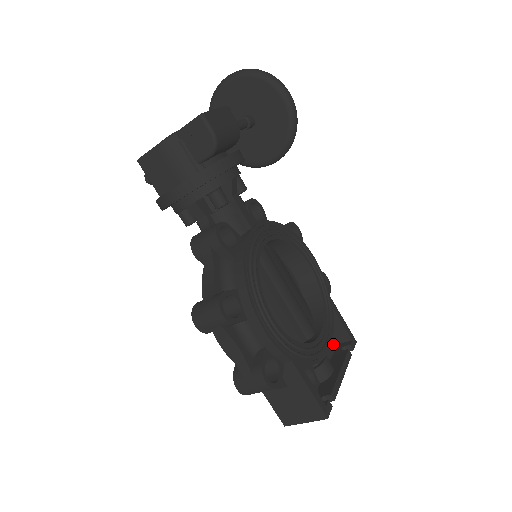
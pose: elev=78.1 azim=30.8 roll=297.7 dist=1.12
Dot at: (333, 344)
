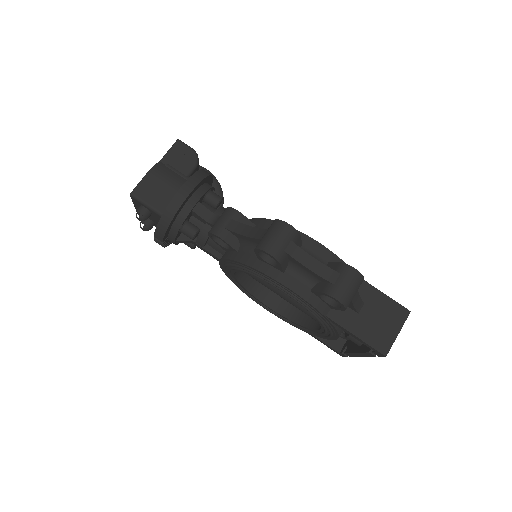
Dot at: occluded
